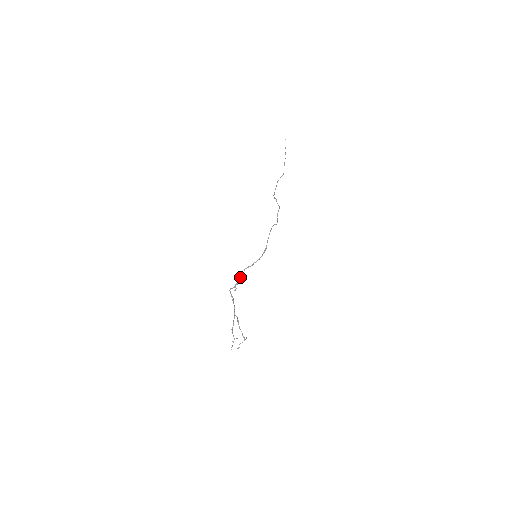
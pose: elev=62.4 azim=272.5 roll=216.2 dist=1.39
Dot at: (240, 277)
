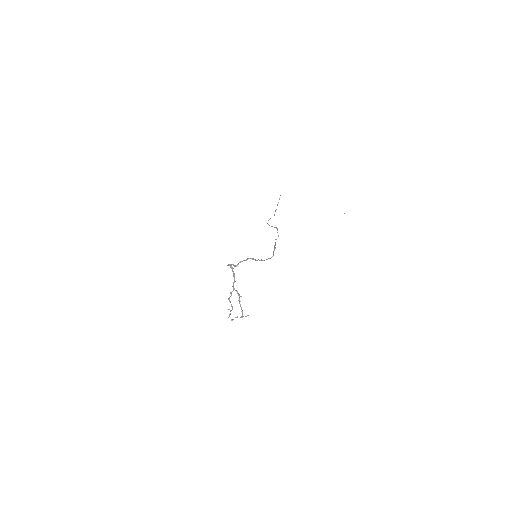
Dot at: (241, 261)
